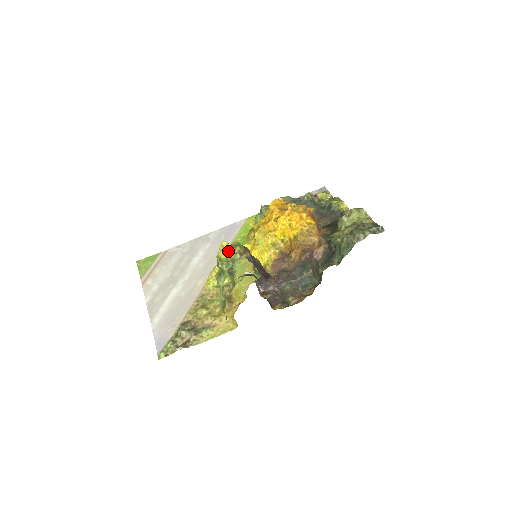
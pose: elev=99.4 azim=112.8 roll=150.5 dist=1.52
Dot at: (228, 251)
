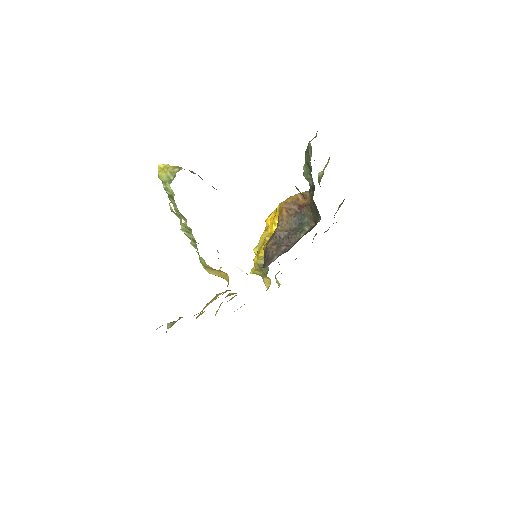
Dot at: (165, 167)
